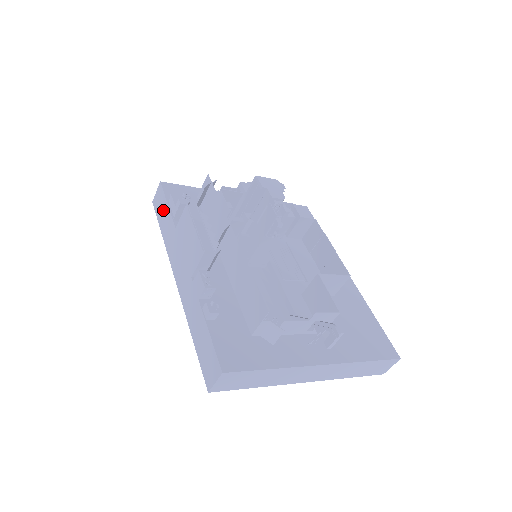
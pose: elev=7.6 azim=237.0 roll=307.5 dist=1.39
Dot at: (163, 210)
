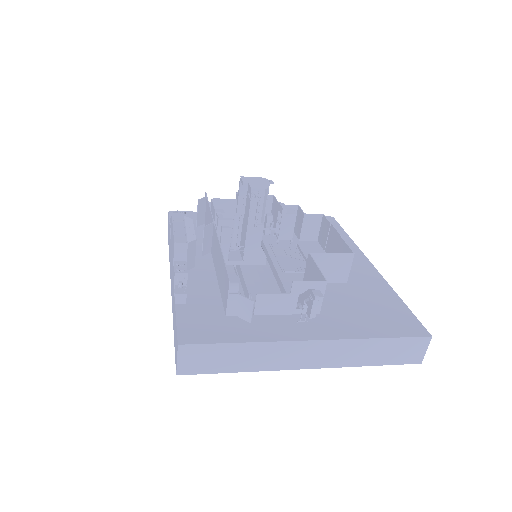
Dot at: occluded
